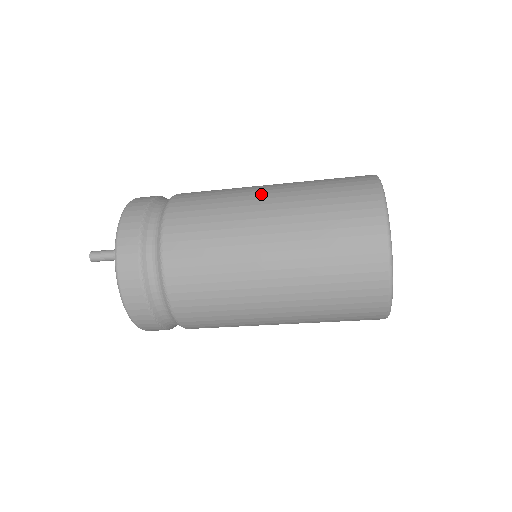
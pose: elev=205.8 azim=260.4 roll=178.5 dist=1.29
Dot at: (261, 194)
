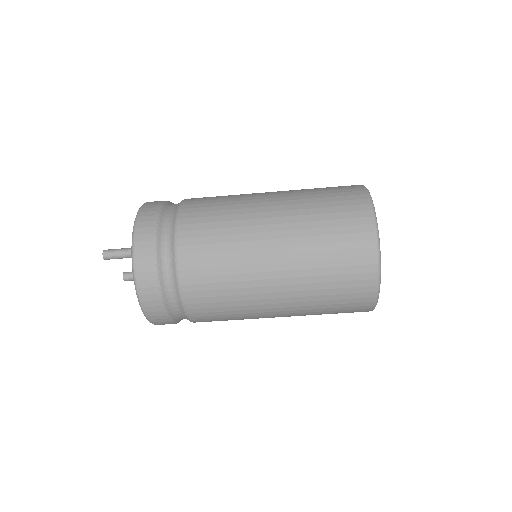
Dot at: (264, 198)
